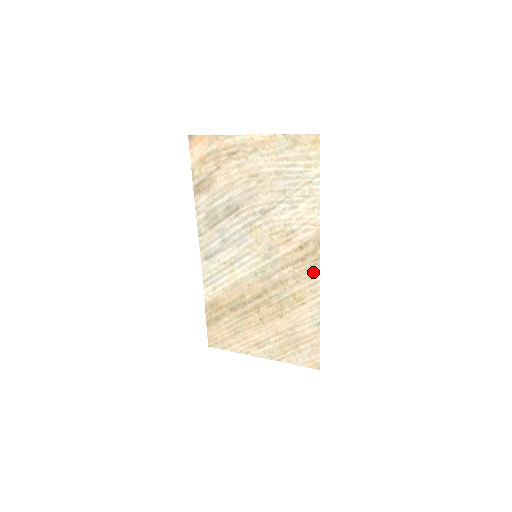
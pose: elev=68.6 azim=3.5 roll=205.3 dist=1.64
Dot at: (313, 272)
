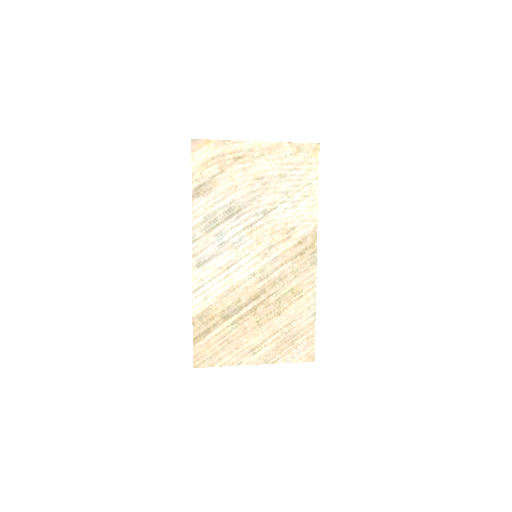
Dot at: (311, 264)
